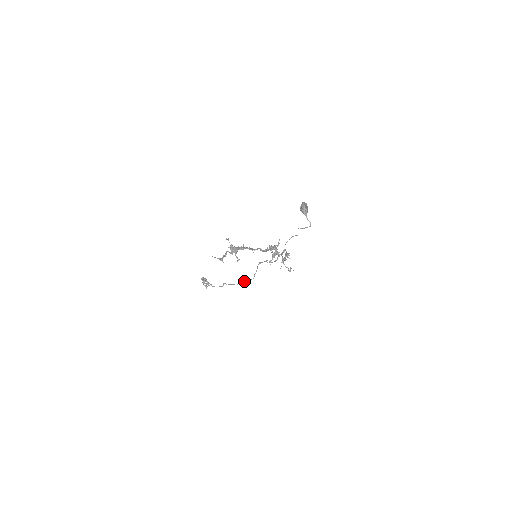
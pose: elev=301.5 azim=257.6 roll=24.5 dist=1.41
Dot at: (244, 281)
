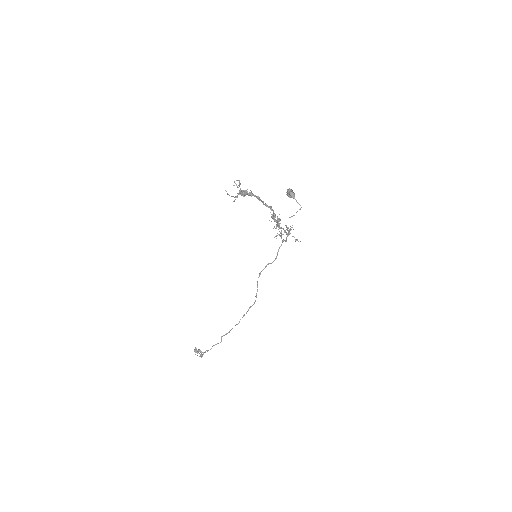
Dot at: occluded
